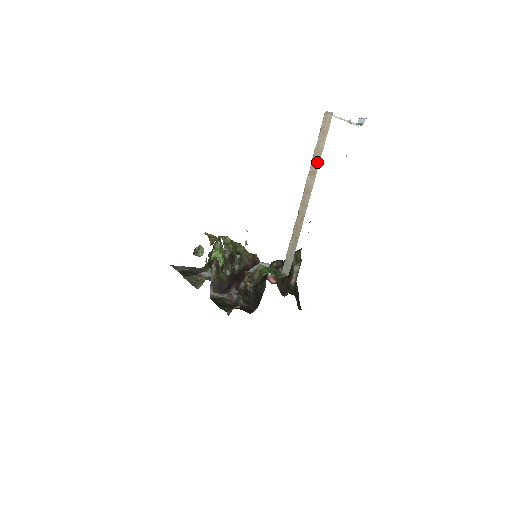
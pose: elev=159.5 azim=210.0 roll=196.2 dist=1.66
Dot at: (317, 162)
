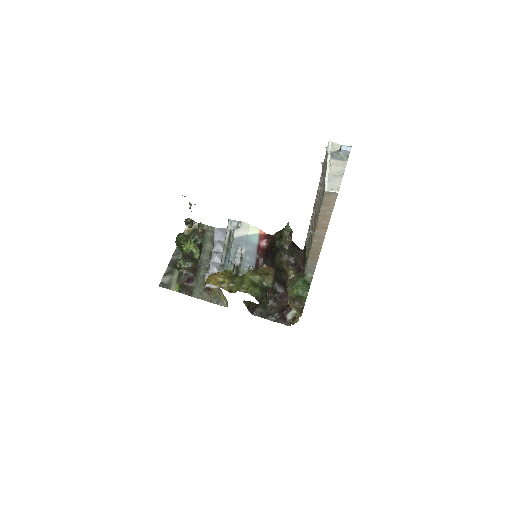
Dot at: (326, 223)
